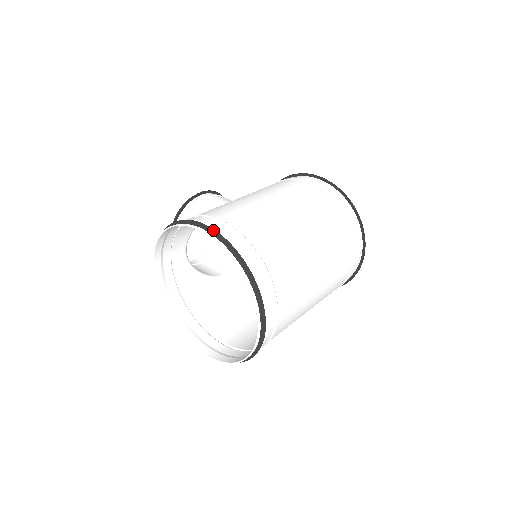
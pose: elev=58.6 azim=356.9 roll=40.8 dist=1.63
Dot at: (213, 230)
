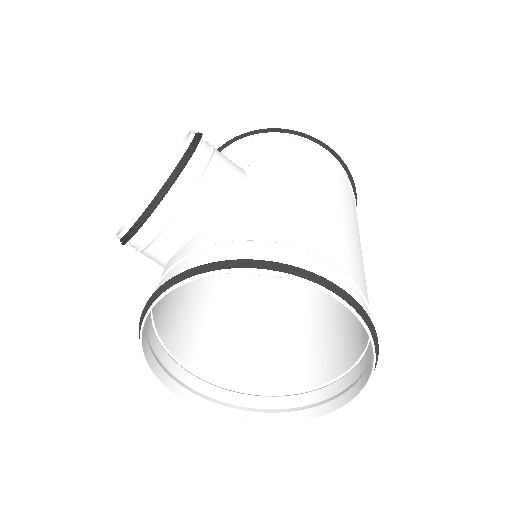
Dot at: (355, 301)
